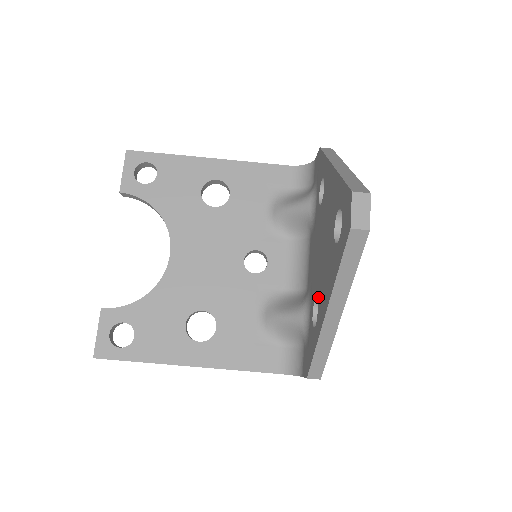
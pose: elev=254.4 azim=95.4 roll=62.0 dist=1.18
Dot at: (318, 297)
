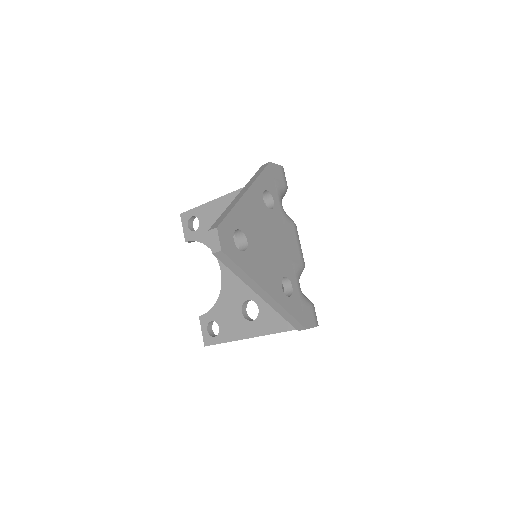
Dot at: occluded
